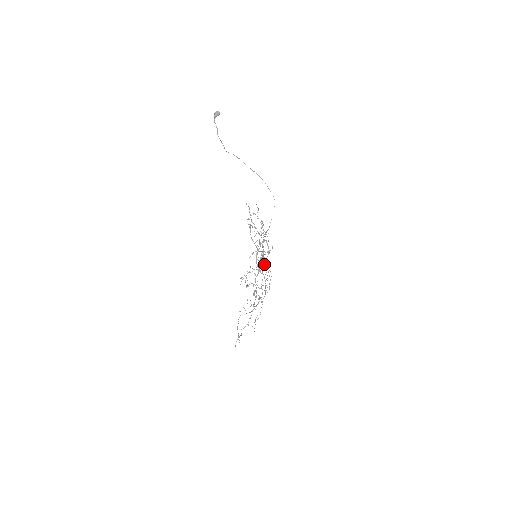
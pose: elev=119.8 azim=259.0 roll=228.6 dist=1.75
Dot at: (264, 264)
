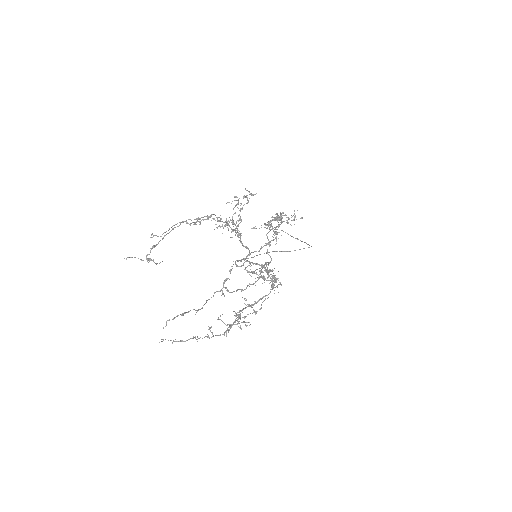
Dot at: (269, 241)
